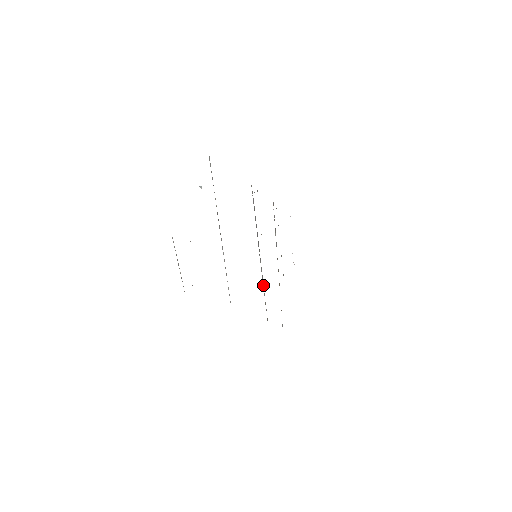
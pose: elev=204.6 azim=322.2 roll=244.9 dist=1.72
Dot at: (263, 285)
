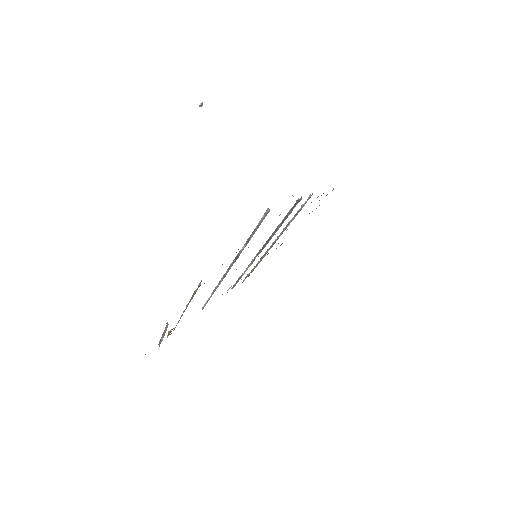
Dot at: (246, 269)
